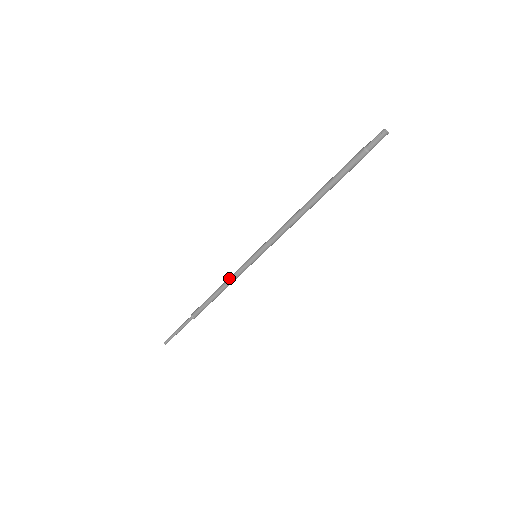
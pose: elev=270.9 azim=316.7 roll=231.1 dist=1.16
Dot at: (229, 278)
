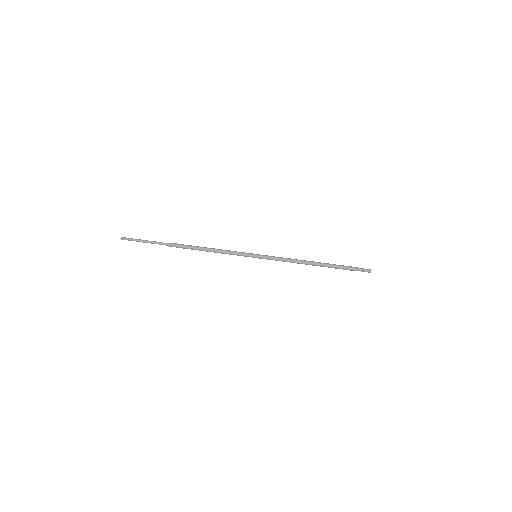
Dot at: (226, 252)
